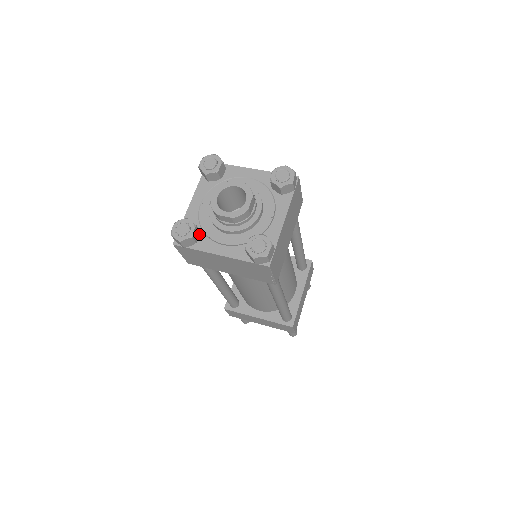
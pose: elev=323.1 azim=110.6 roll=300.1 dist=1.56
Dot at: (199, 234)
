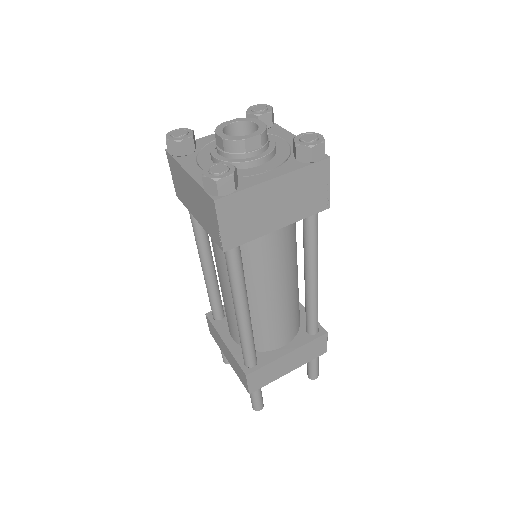
Dot at: (193, 153)
